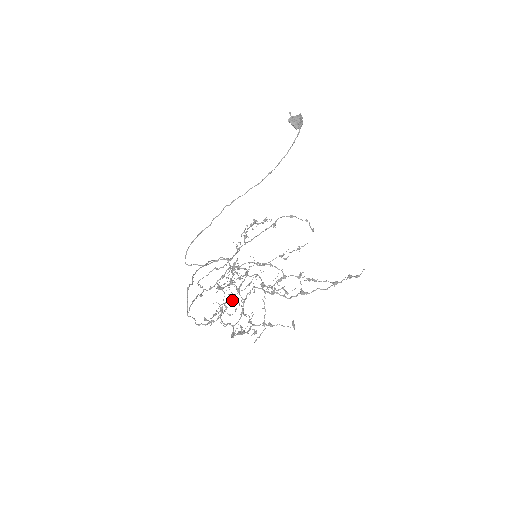
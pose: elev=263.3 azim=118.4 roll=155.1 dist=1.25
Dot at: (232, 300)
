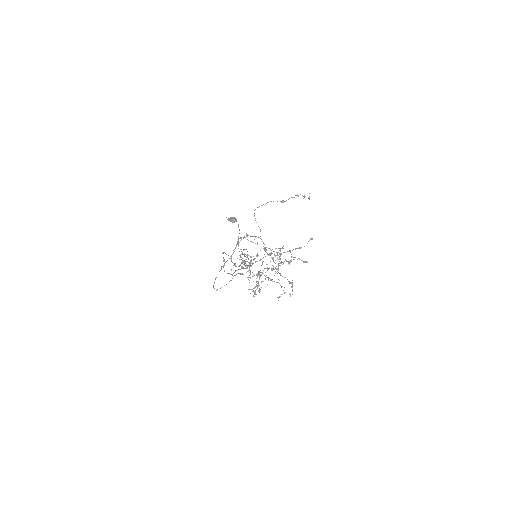
Dot at: occluded
